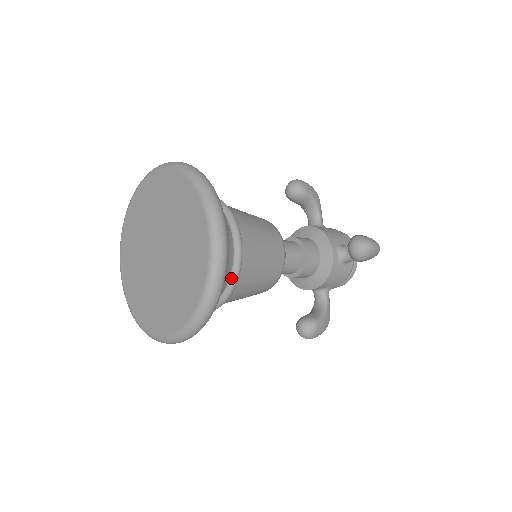
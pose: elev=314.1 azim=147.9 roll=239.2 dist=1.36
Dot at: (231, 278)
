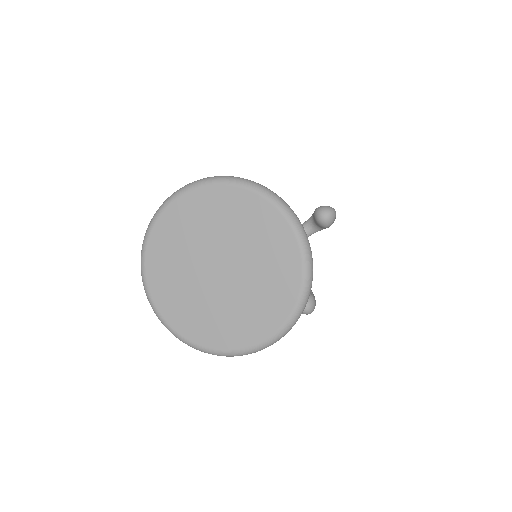
Dot at: occluded
